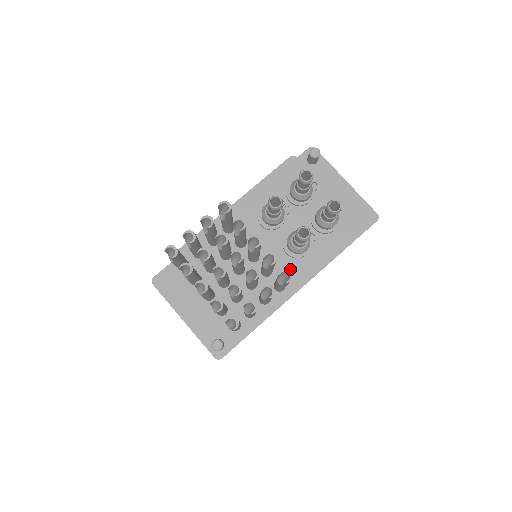
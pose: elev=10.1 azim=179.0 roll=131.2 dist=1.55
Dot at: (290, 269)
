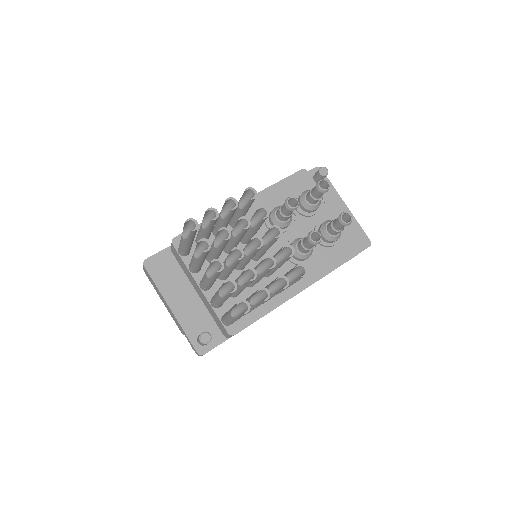
Dot at: occluded
